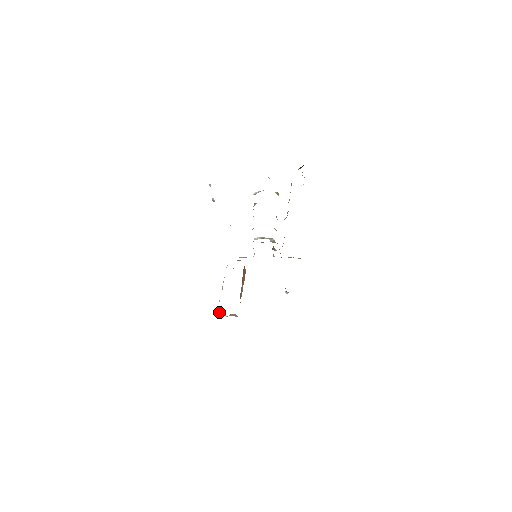
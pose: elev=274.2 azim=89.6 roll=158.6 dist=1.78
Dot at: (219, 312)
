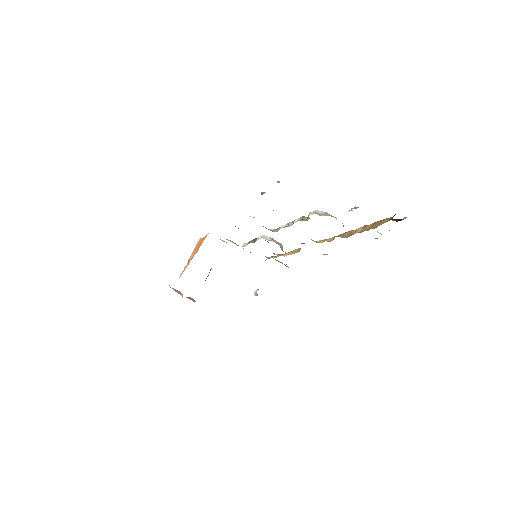
Dot at: occluded
